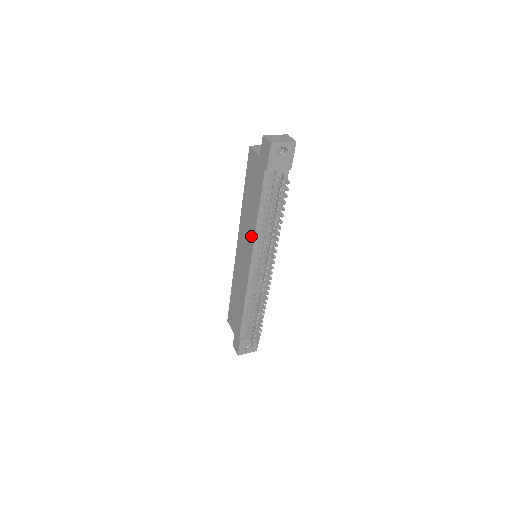
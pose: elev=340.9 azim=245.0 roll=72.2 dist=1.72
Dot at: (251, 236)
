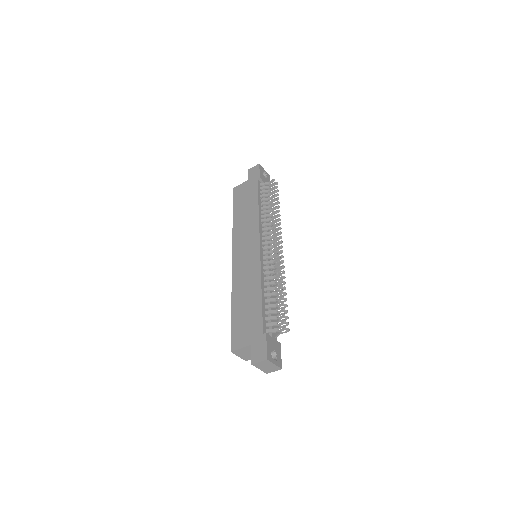
Dot at: (254, 226)
